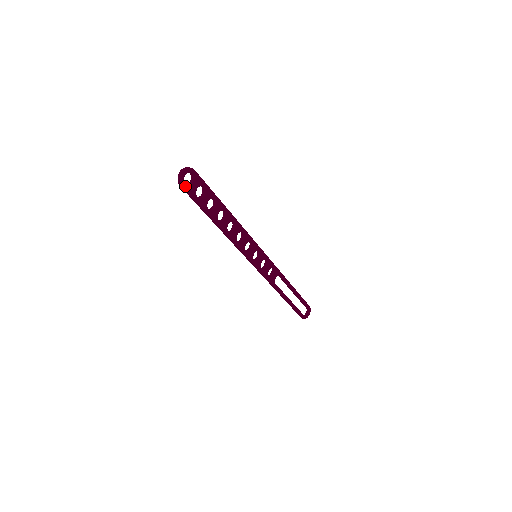
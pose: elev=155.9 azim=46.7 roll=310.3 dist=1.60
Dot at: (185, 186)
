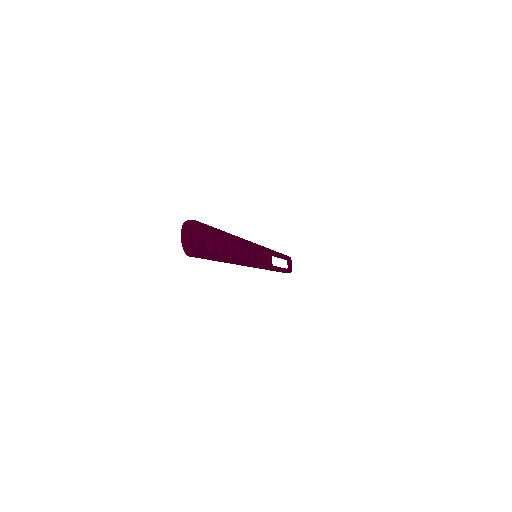
Dot at: (197, 252)
